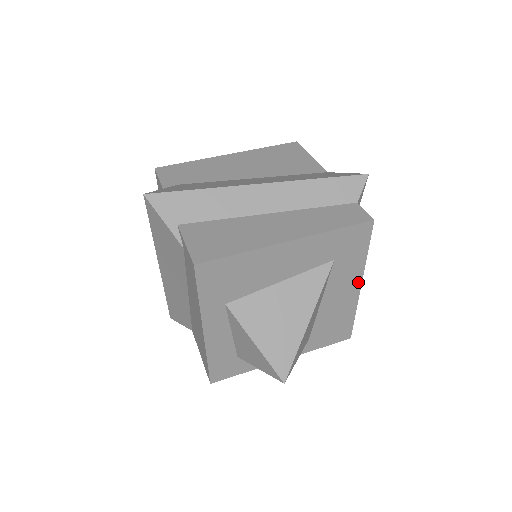
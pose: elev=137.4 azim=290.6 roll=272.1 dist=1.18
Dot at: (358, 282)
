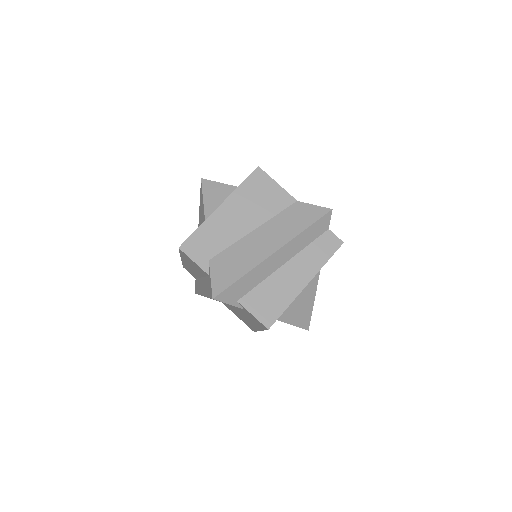
Dot at: occluded
